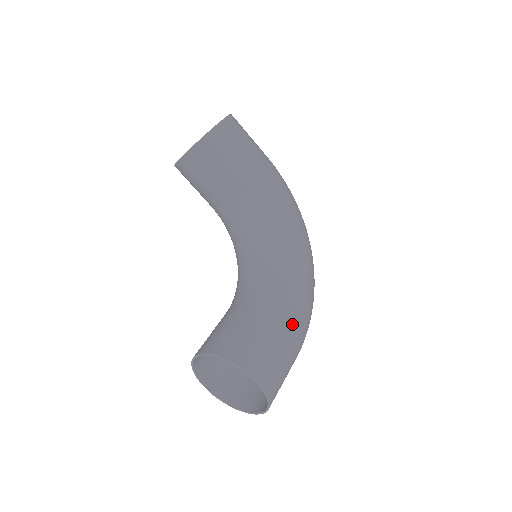
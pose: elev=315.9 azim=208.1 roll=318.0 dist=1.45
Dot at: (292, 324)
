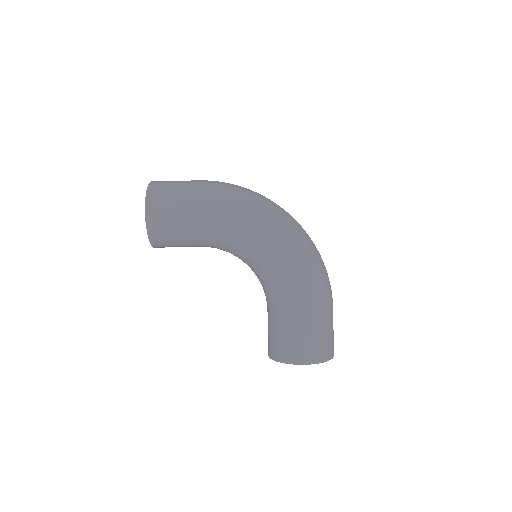
Dot at: (305, 307)
